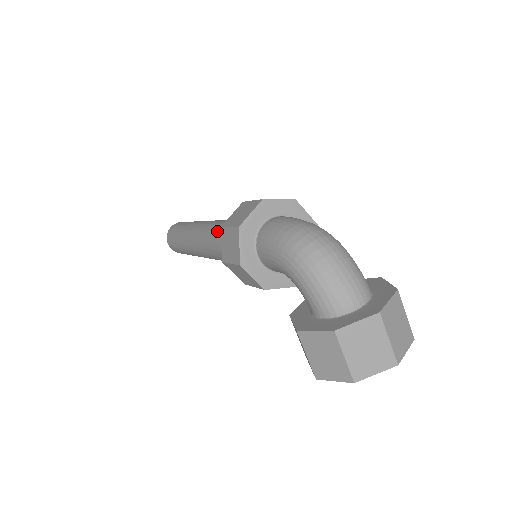
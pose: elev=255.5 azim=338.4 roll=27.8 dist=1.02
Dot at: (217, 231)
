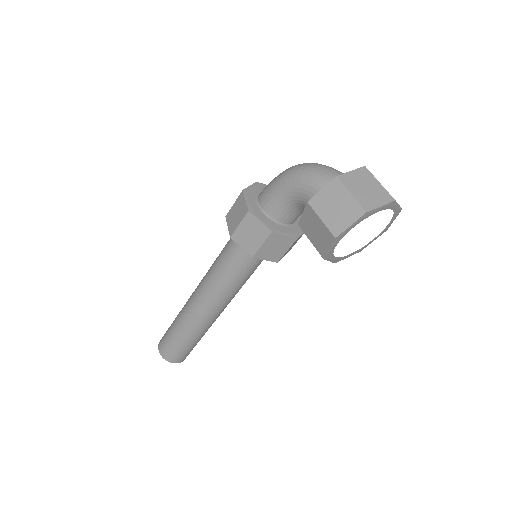
Dot at: (218, 256)
